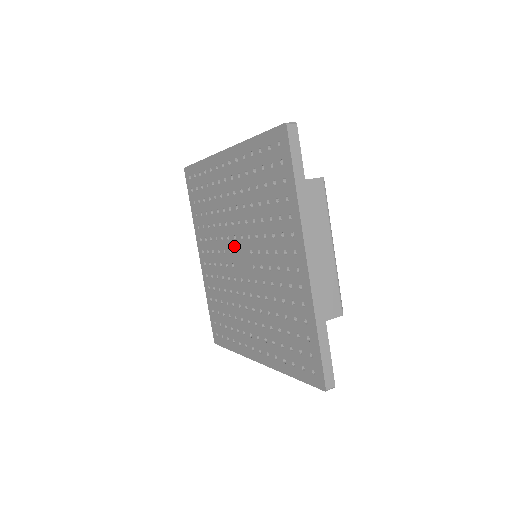
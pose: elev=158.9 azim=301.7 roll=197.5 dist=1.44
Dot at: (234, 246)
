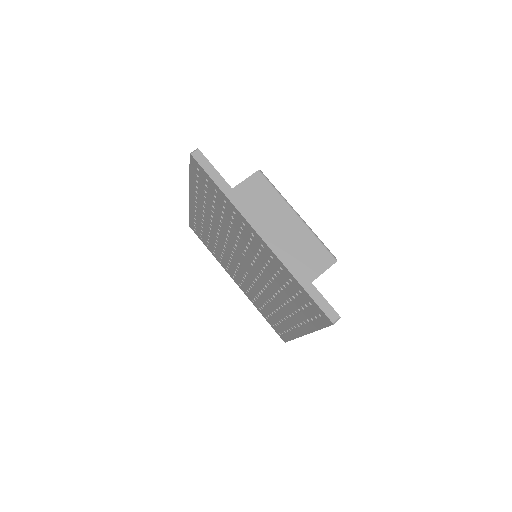
Dot at: (240, 254)
